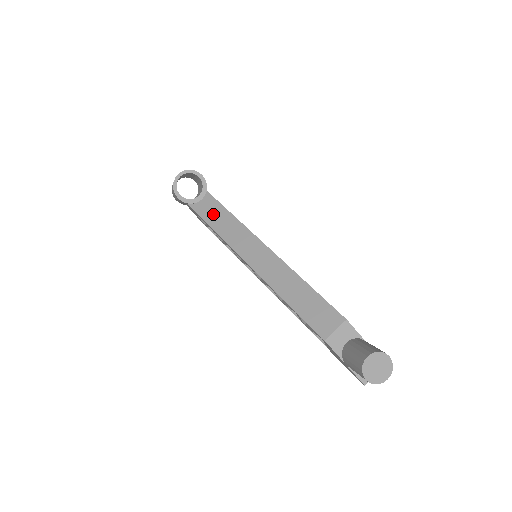
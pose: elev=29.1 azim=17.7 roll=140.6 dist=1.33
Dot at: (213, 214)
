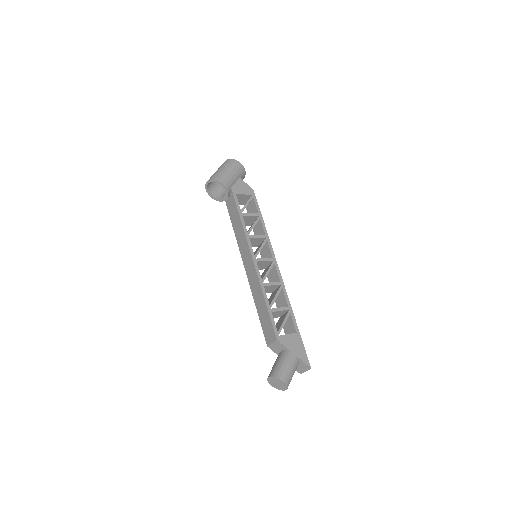
Dot at: (233, 214)
